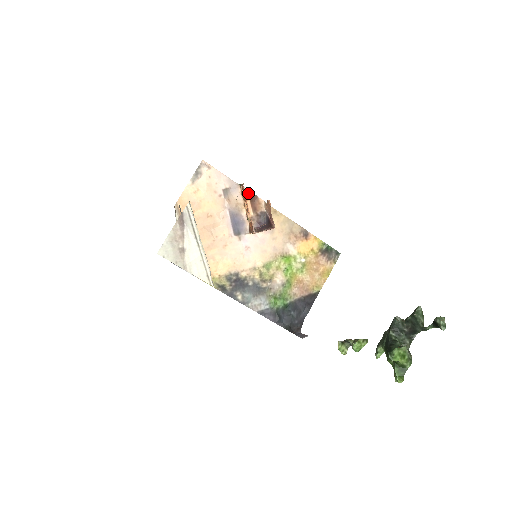
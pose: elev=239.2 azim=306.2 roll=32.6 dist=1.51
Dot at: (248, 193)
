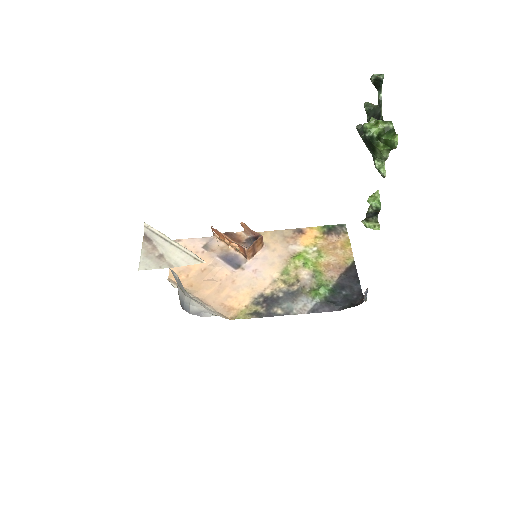
Dot at: occluded
